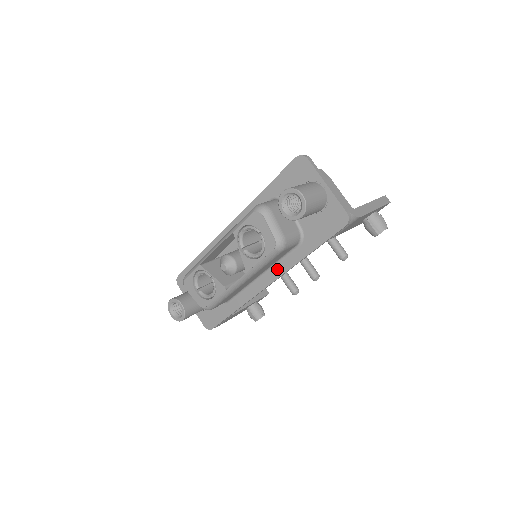
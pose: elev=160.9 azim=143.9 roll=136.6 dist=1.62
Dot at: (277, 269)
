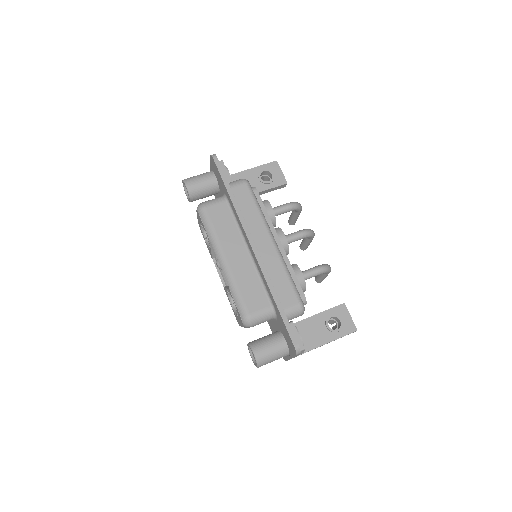
Dot at: occluded
